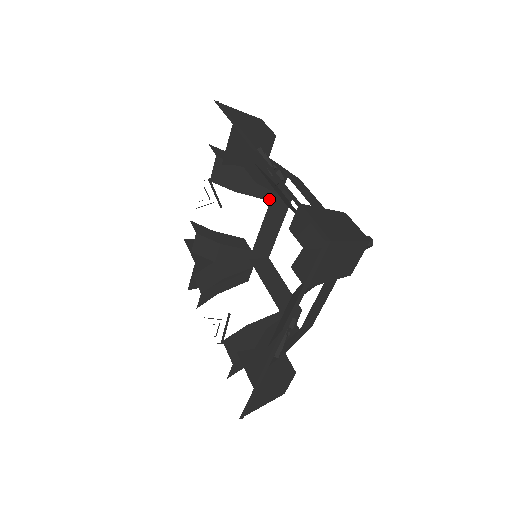
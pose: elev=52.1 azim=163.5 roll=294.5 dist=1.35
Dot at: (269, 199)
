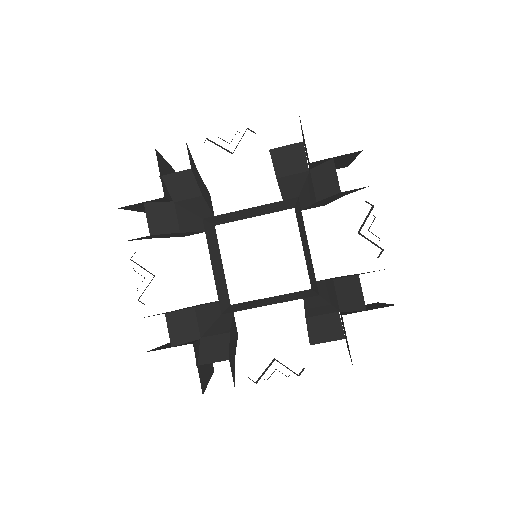
Dot at: (284, 199)
